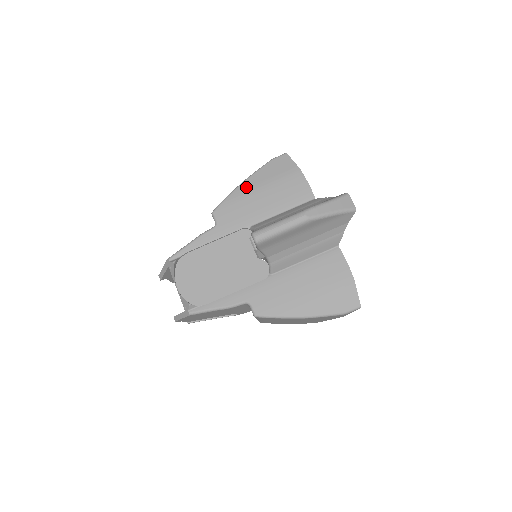
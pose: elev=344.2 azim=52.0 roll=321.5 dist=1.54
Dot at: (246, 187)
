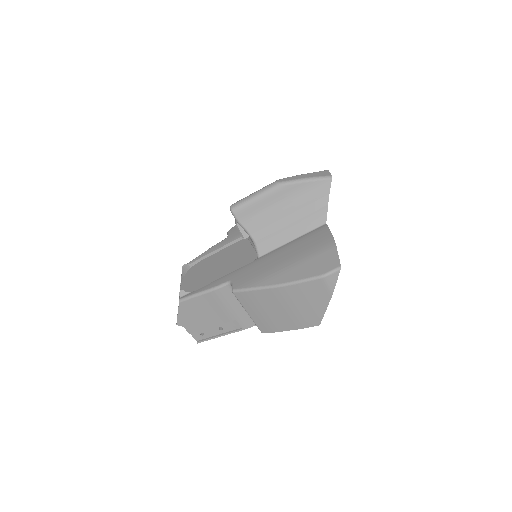
Dot at: occluded
